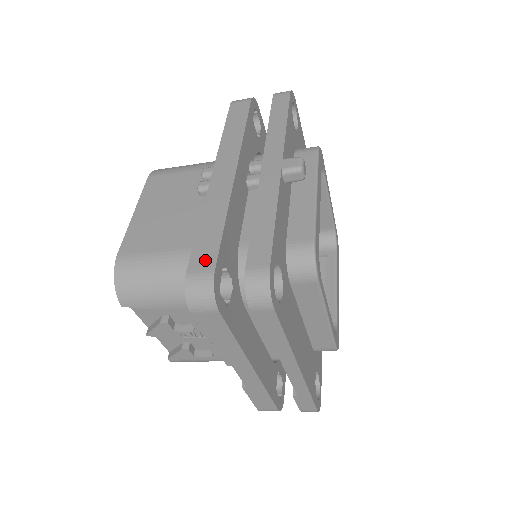
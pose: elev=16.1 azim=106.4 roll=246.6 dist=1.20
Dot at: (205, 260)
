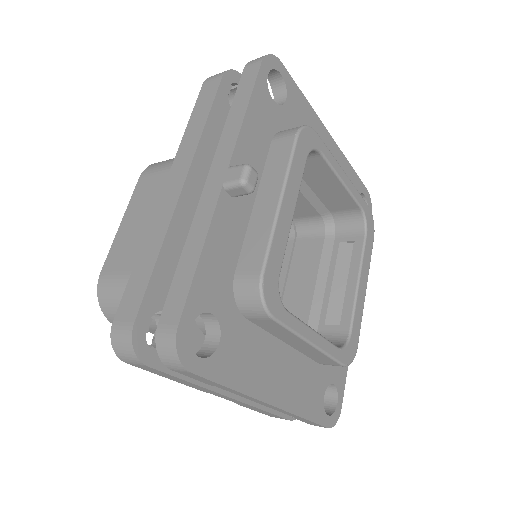
Dot at: (130, 309)
